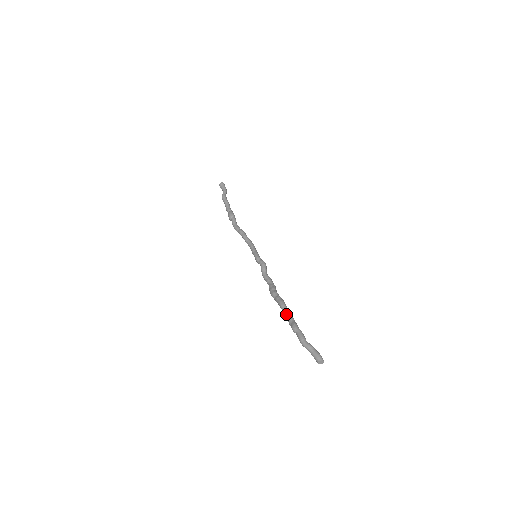
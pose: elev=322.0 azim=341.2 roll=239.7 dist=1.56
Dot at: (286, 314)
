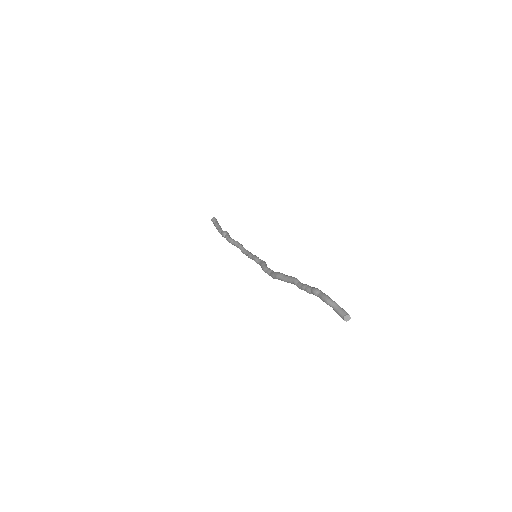
Dot at: occluded
